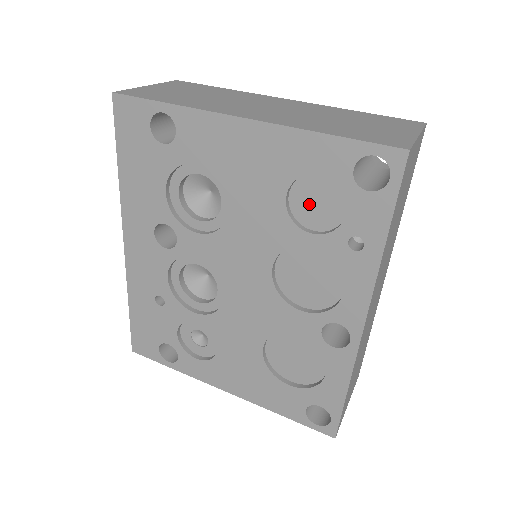
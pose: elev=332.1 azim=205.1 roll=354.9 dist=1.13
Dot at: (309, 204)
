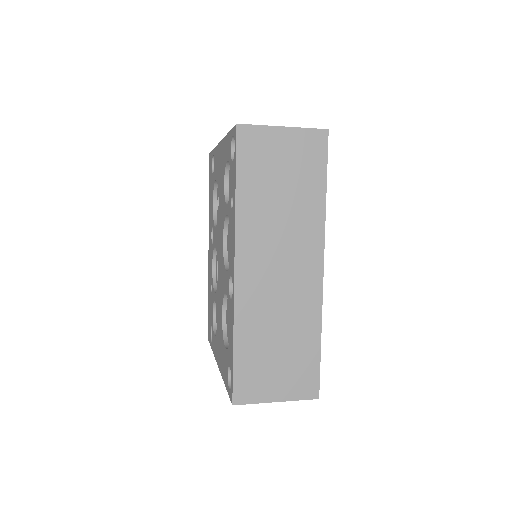
Dot at: occluded
